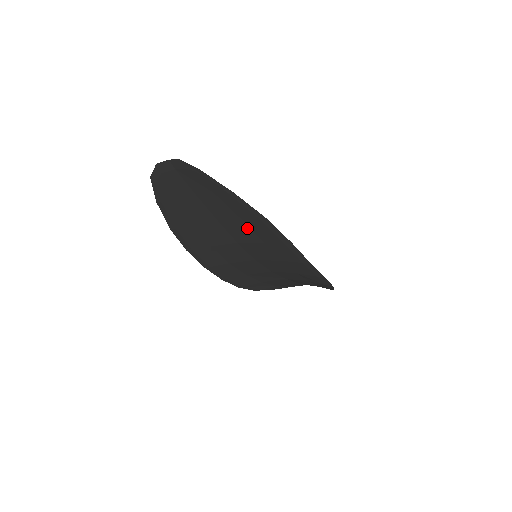
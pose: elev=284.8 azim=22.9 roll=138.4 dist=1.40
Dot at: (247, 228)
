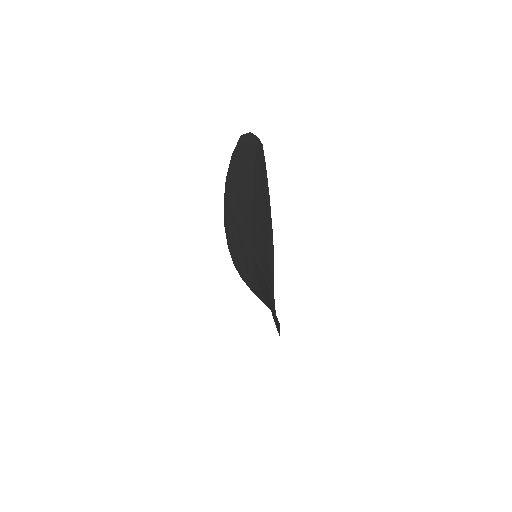
Dot at: (261, 231)
